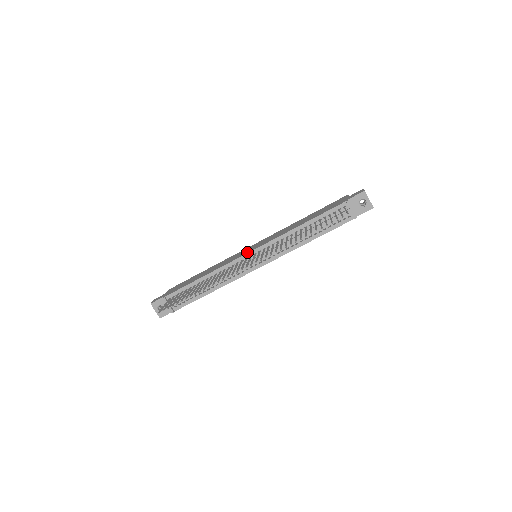
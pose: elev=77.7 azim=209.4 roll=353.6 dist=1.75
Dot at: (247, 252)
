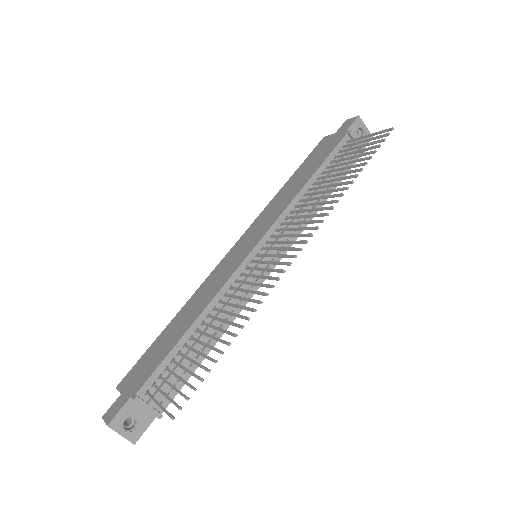
Dot at: (247, 252)
